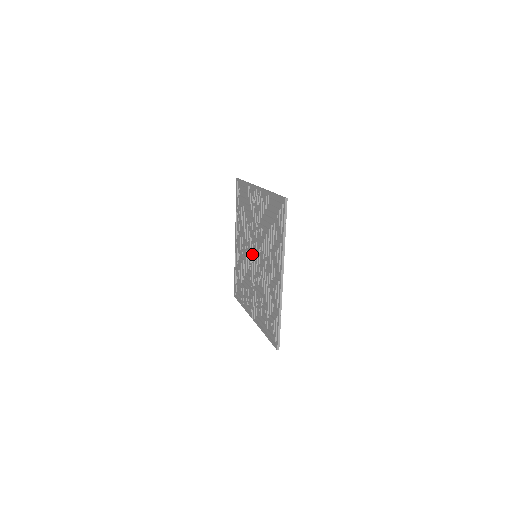
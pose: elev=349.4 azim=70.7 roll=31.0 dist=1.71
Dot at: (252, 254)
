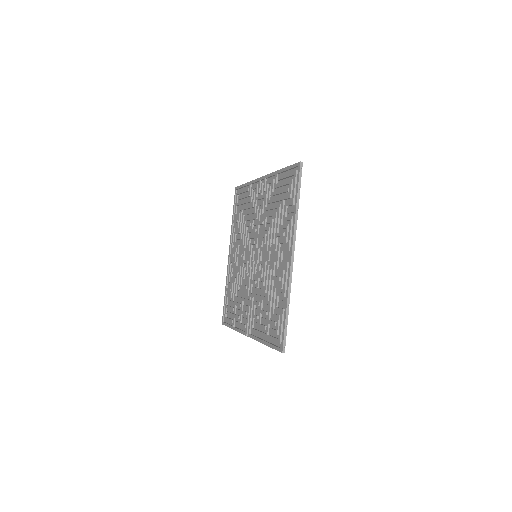
Dot at: (251, 257)
